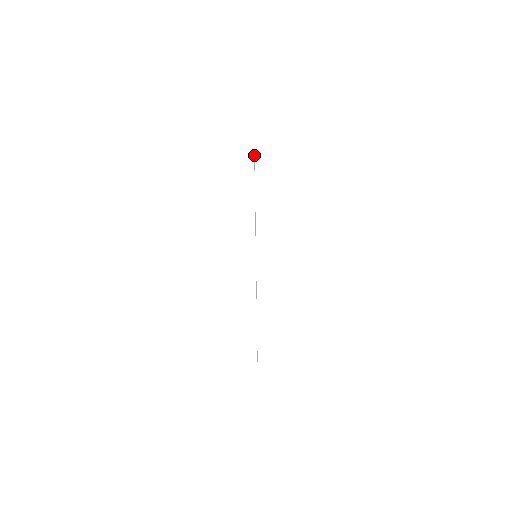
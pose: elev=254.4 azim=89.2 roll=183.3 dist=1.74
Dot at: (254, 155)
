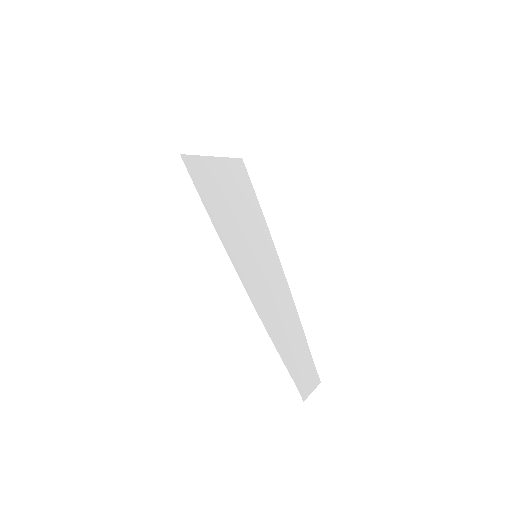
Dot at: (216, 159)
